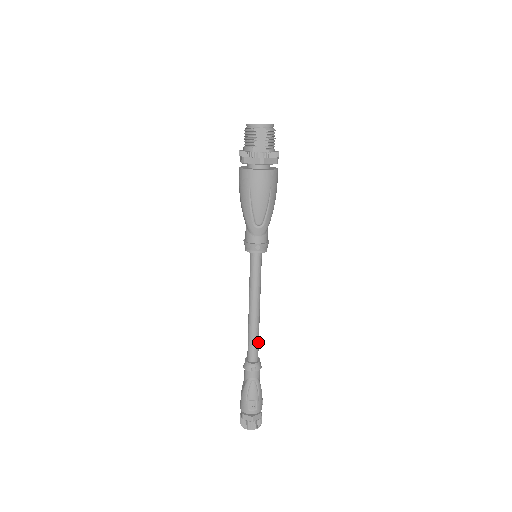
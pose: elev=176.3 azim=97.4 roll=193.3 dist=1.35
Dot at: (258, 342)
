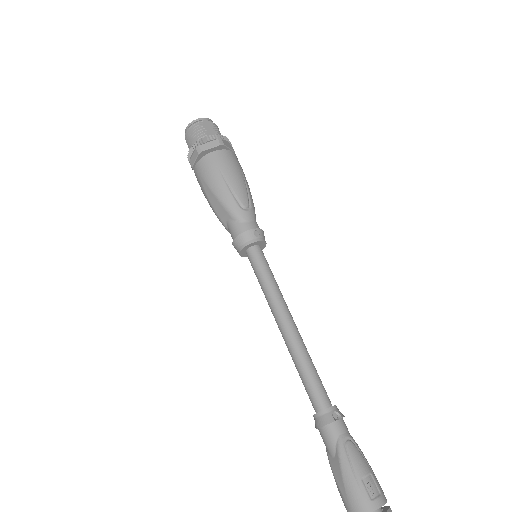
Dot at: (317, 374)
